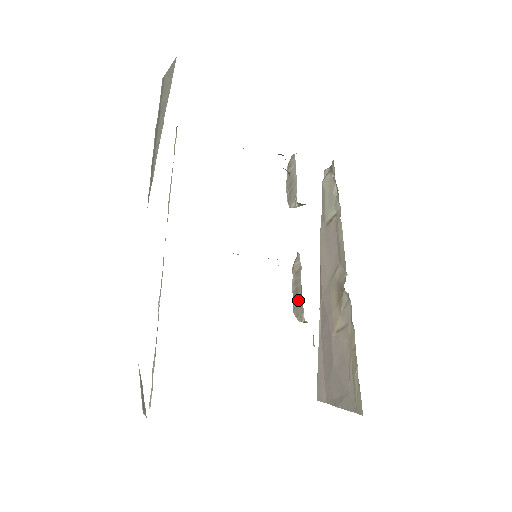
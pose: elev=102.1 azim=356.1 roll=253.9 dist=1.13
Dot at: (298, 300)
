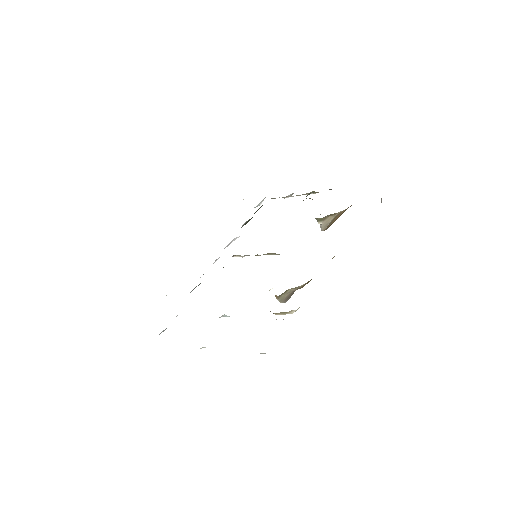
Dot at: occluded
